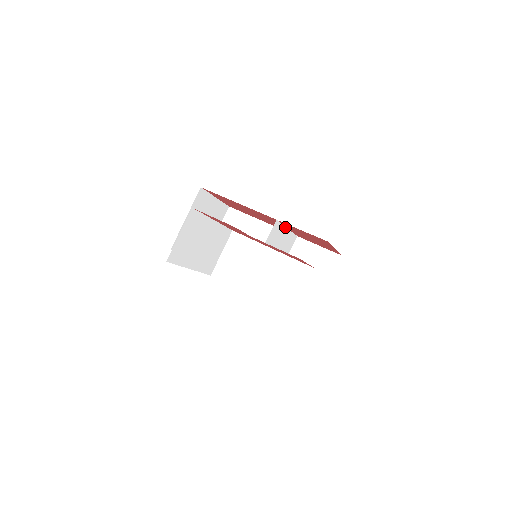
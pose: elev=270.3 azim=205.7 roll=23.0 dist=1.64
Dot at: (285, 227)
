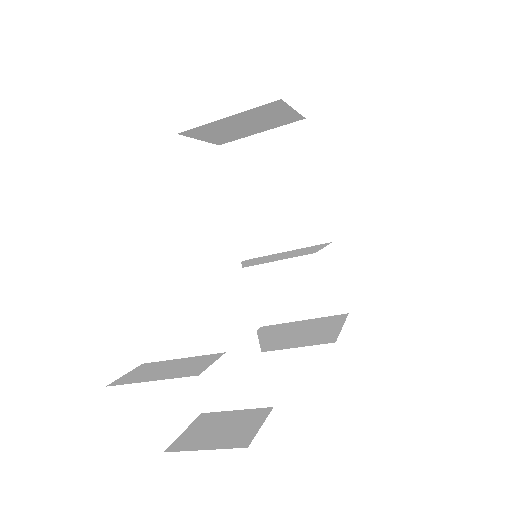
Dot at: (323, 247)
